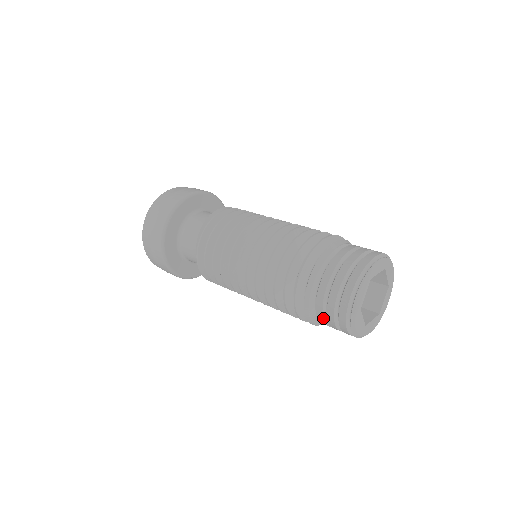
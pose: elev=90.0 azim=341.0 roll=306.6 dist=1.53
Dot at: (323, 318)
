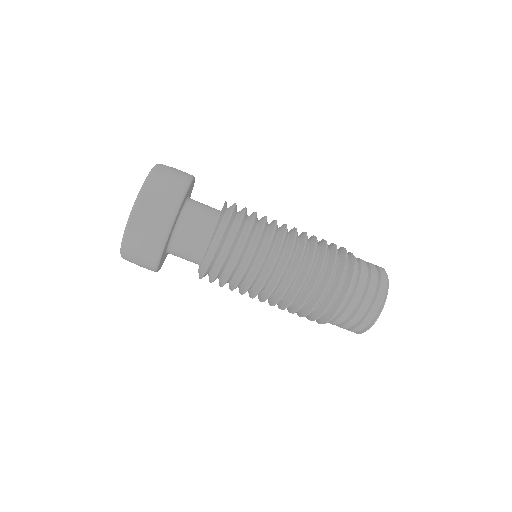
Dot at: (346, 319)
